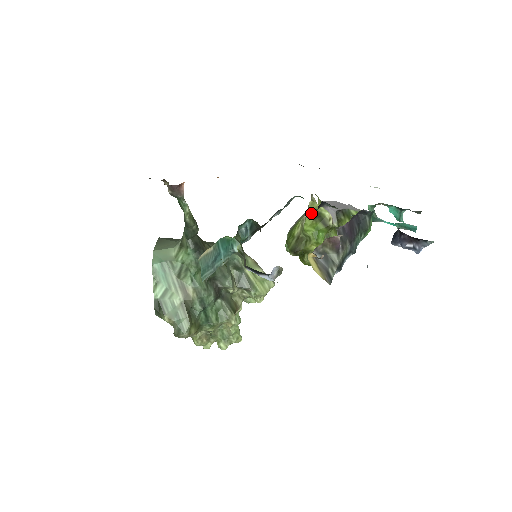
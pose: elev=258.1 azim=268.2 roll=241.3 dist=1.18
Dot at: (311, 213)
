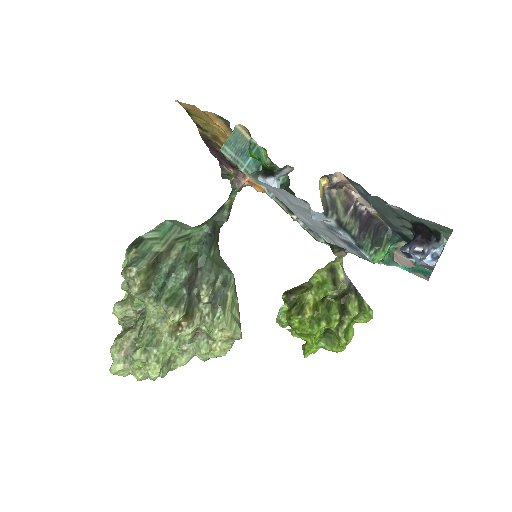
Dot at: (328, 265)
